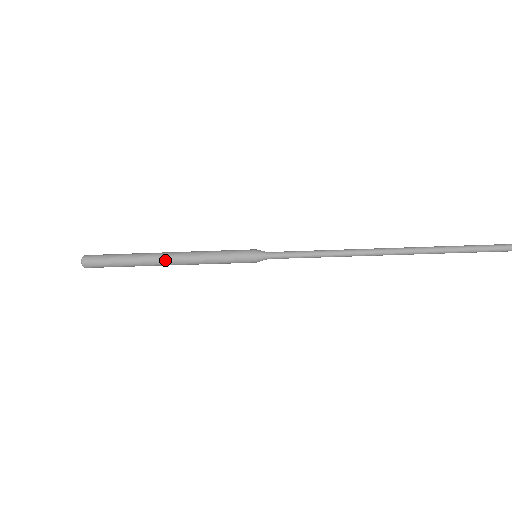
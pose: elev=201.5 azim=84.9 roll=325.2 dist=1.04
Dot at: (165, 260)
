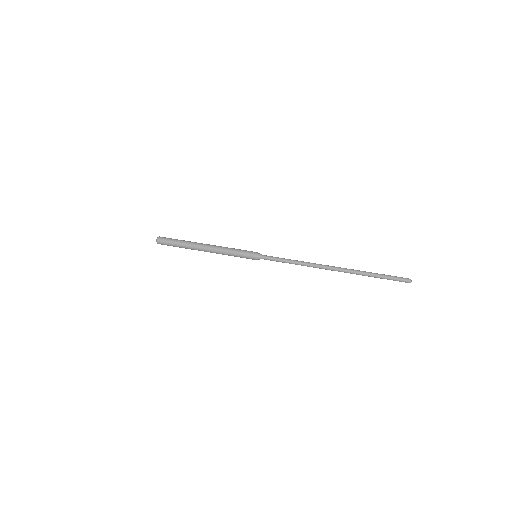
Dot at: (205, 251)
